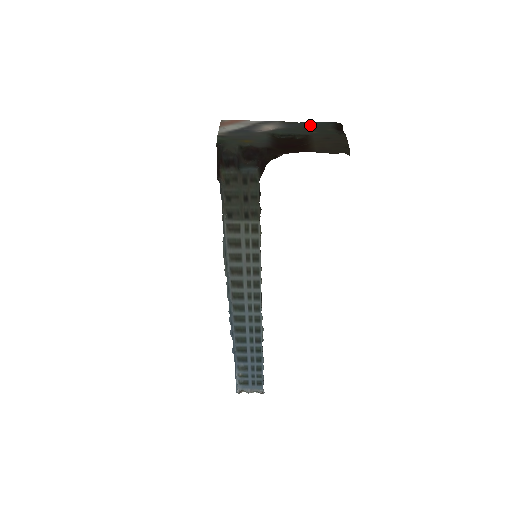
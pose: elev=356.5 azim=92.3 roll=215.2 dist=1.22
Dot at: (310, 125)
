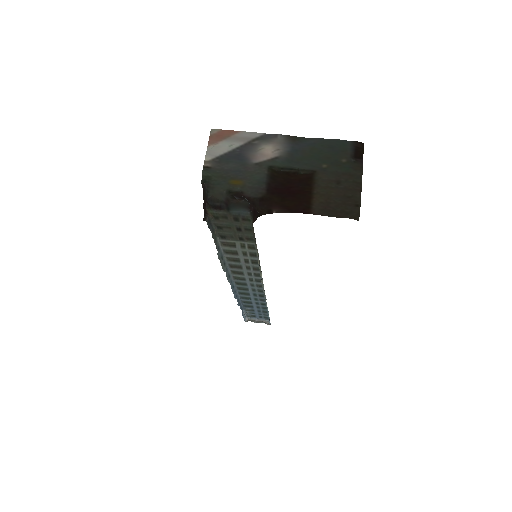
Dot at: (322, 147)
